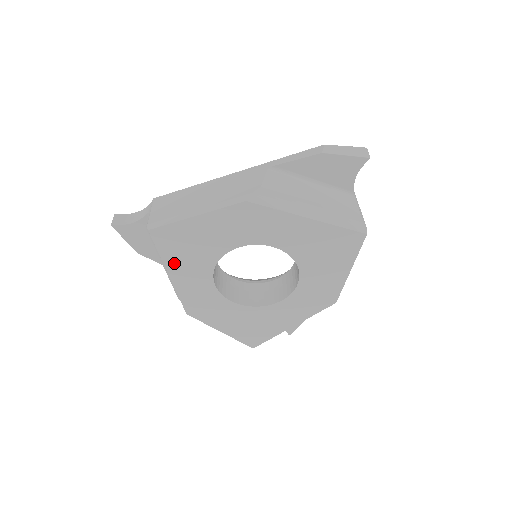
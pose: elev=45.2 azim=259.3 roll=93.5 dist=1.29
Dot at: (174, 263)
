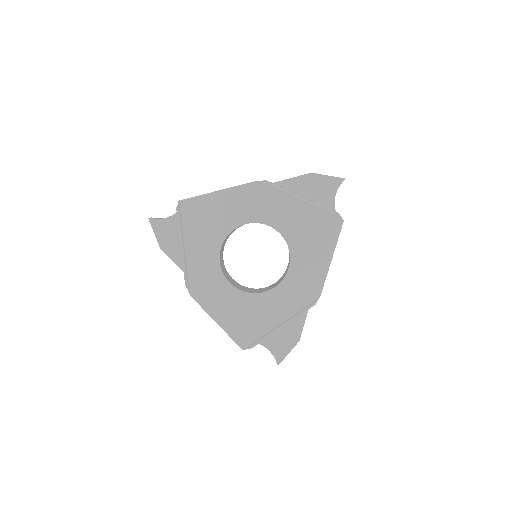
Dot at: (191, 235)
